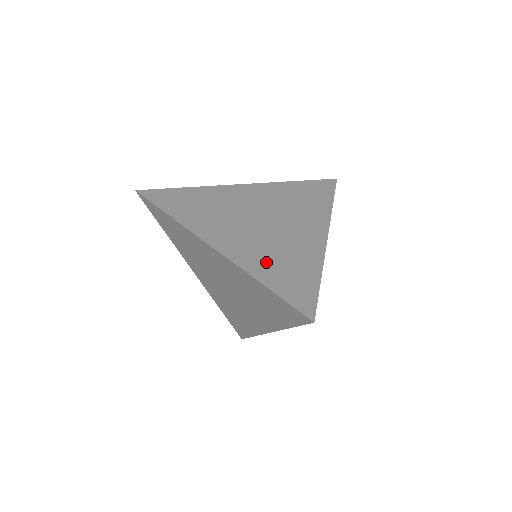
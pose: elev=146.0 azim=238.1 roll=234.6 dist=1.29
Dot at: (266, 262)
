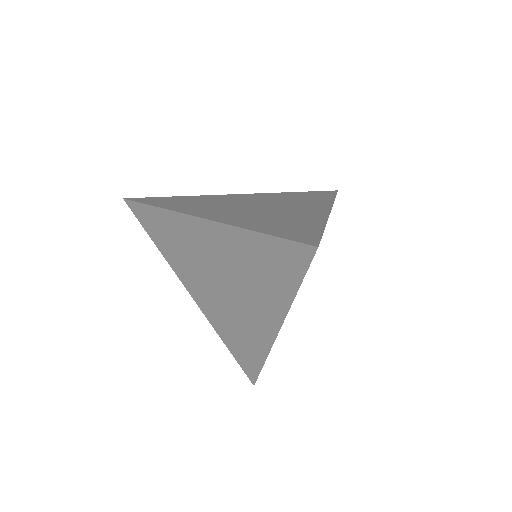
Dot at: (260, 222)
